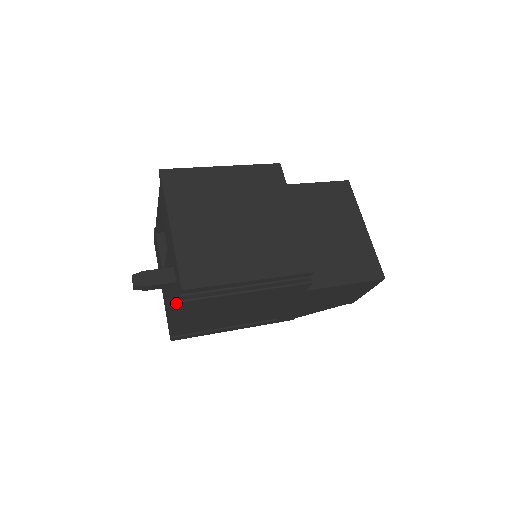
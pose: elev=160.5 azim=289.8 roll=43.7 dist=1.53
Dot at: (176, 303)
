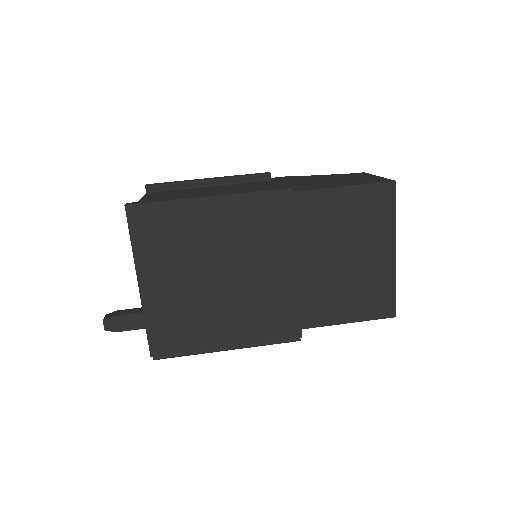
Dot at: occluded
